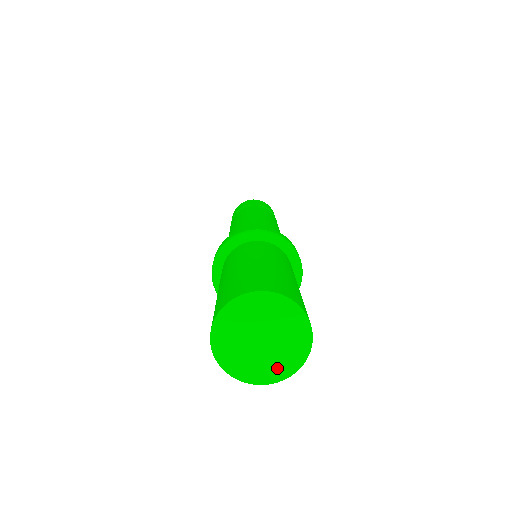
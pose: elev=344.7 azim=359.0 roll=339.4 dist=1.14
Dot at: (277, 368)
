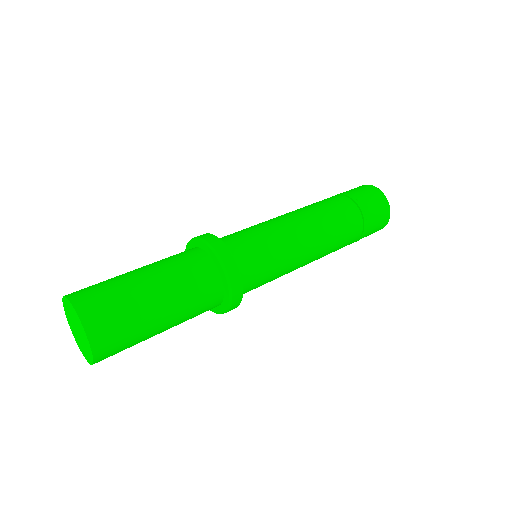
Dot at: (80, 345)
